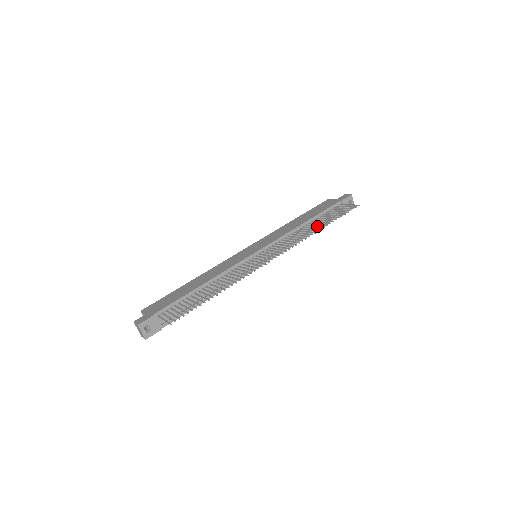
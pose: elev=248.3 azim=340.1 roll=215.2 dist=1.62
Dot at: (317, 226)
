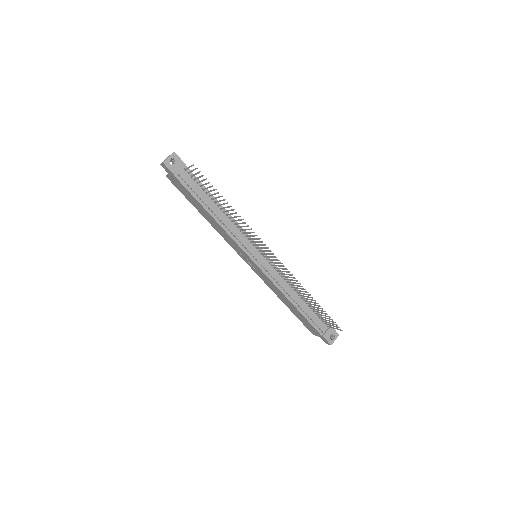
Dot at: (308, 296)
